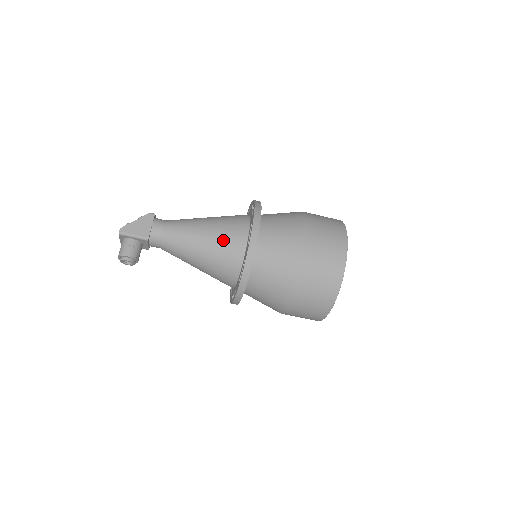
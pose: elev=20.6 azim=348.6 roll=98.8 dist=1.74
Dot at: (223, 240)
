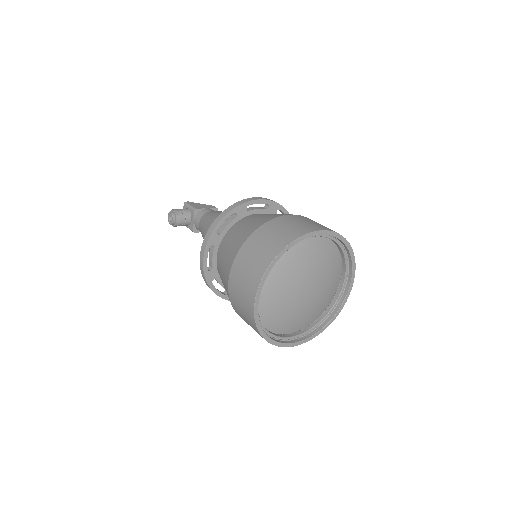
Dot at: occluded
